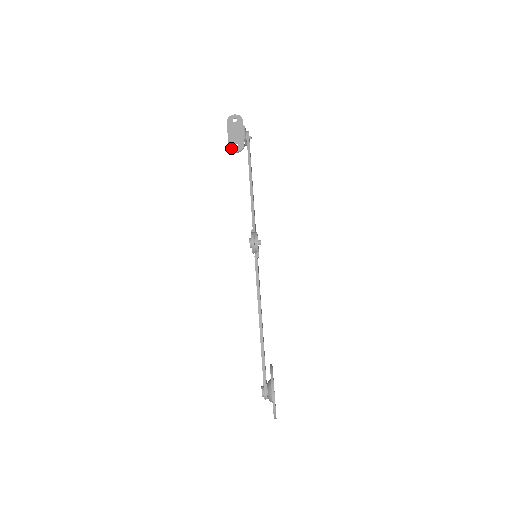
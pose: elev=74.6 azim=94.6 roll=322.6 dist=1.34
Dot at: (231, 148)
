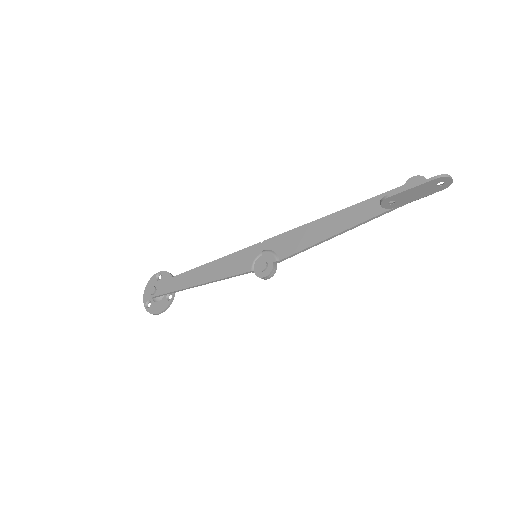
Dot at: (386, 201)
